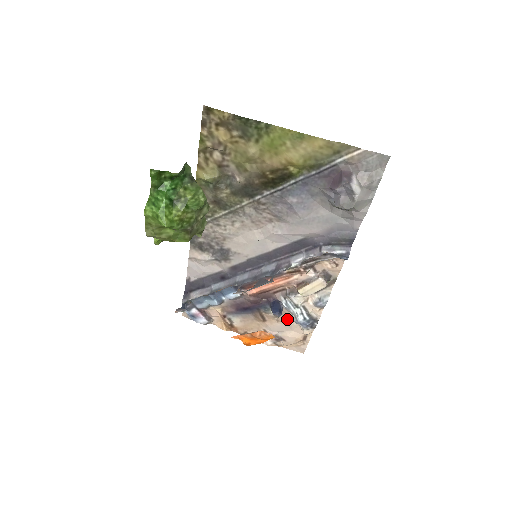
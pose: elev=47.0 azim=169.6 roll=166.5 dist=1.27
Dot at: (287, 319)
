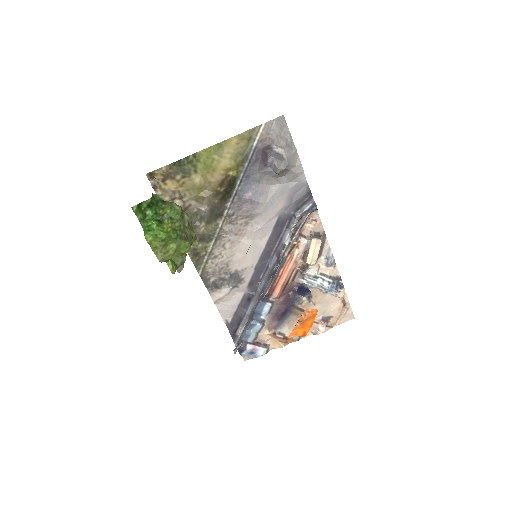
Dot at: (319, 296)
